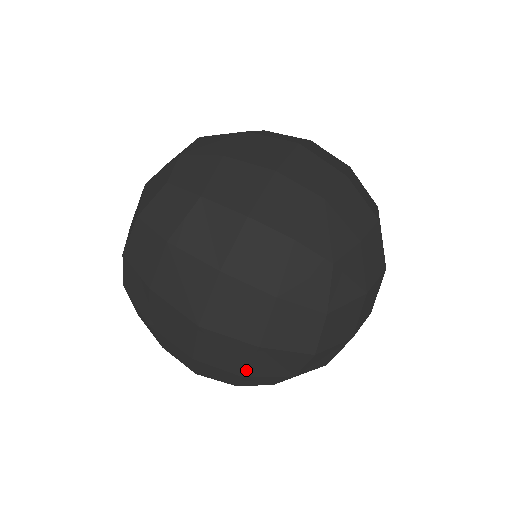
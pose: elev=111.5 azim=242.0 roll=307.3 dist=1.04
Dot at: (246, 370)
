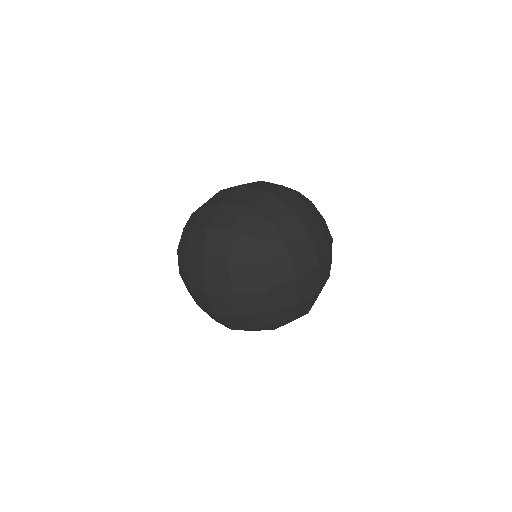
Dot at: (239, 311)
